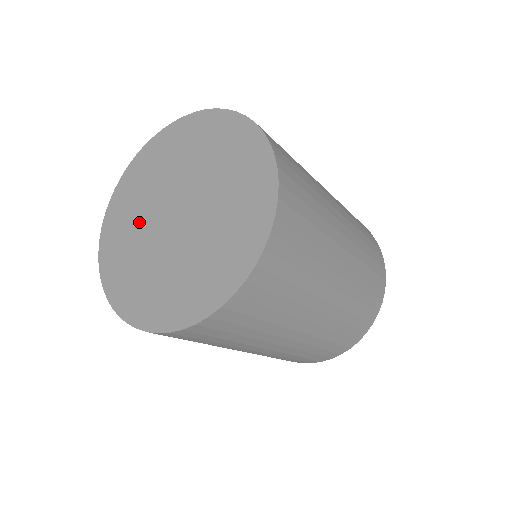
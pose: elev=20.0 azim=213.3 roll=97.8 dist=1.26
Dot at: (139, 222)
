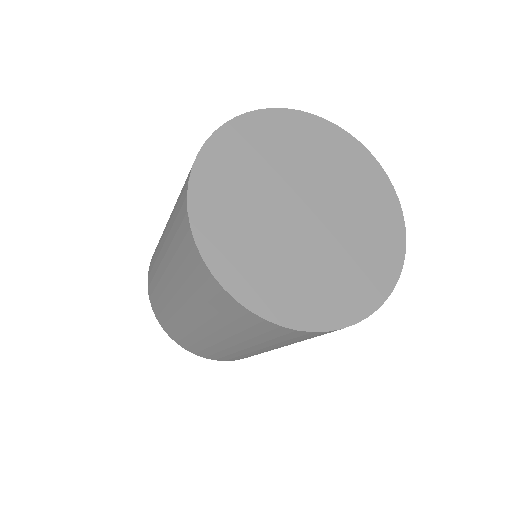
Dot at: (259, 227)
